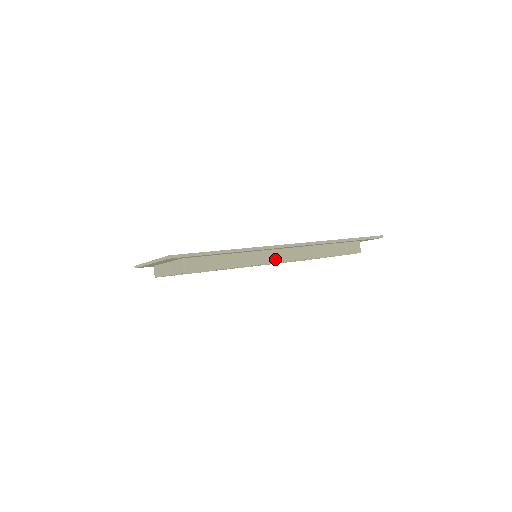
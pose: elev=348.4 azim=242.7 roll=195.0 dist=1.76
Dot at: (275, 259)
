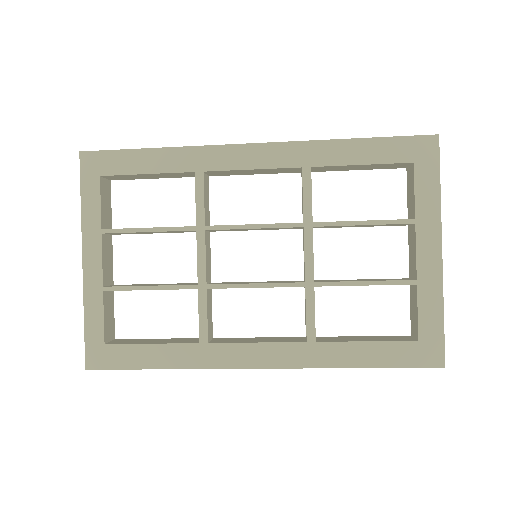
Dot at: (240, 167)
